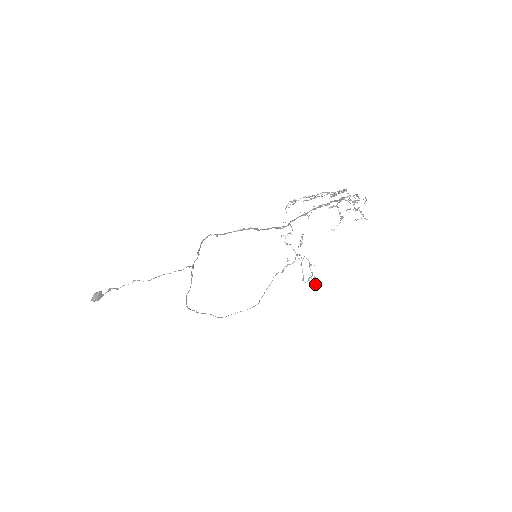
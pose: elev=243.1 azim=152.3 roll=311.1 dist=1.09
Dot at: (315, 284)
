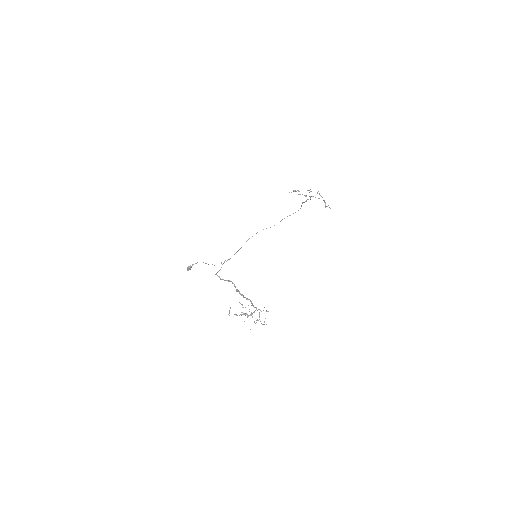
Dot at: occluded
